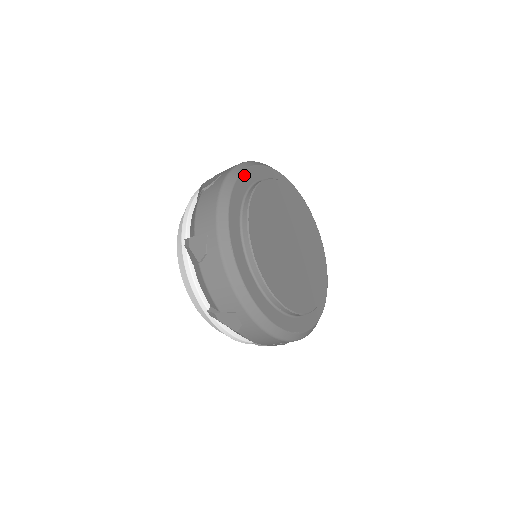
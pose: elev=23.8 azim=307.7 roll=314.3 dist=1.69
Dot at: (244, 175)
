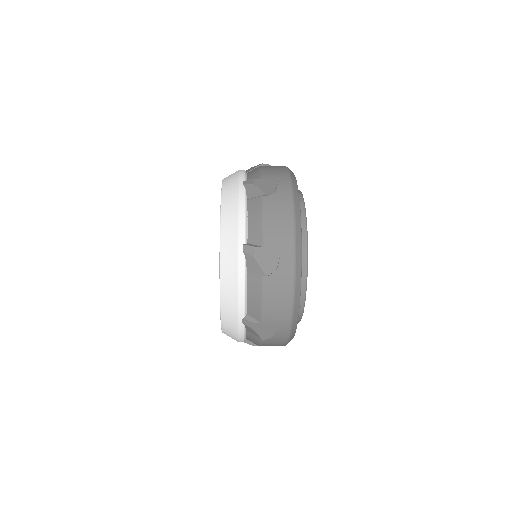
Dot at: occluded
